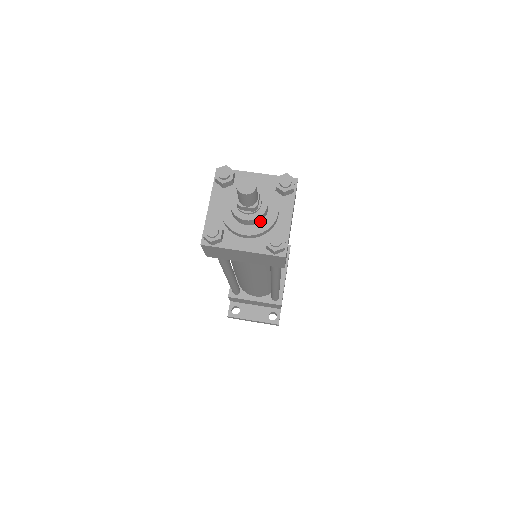
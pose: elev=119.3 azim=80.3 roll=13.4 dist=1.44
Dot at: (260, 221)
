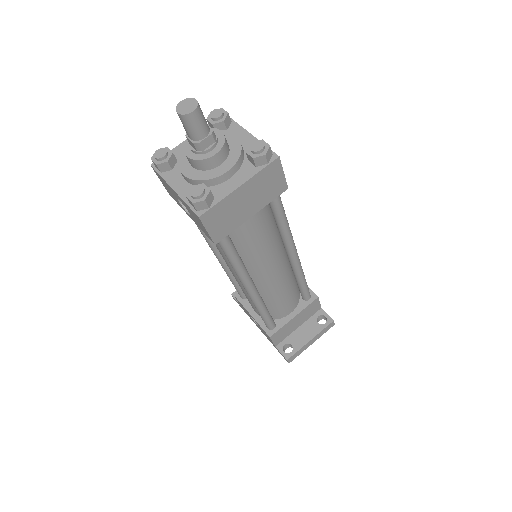
Dot at: (228, 152)
